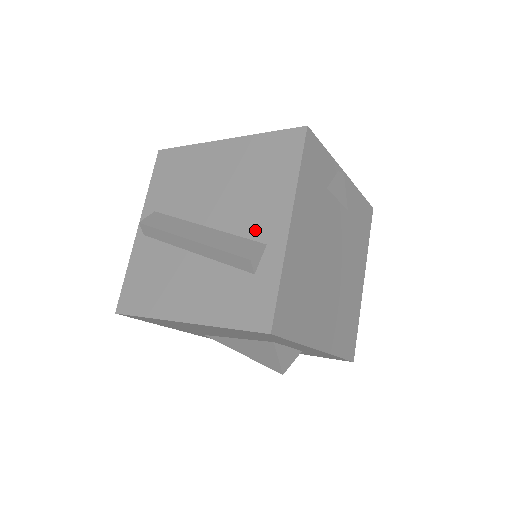
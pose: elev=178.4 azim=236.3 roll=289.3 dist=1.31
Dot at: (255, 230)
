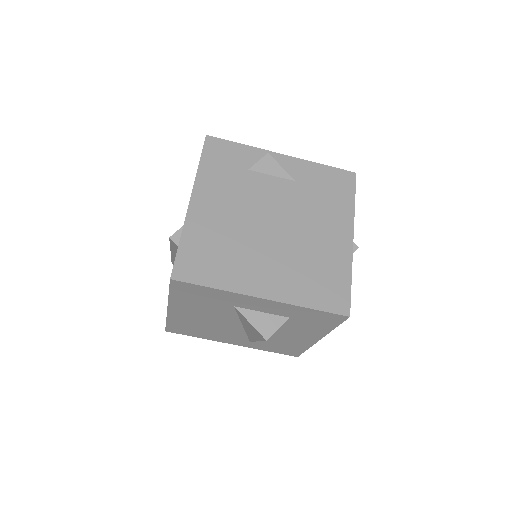
Dot at: occluded
